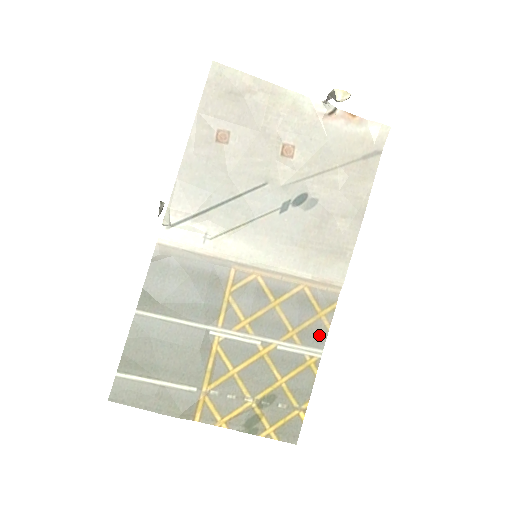
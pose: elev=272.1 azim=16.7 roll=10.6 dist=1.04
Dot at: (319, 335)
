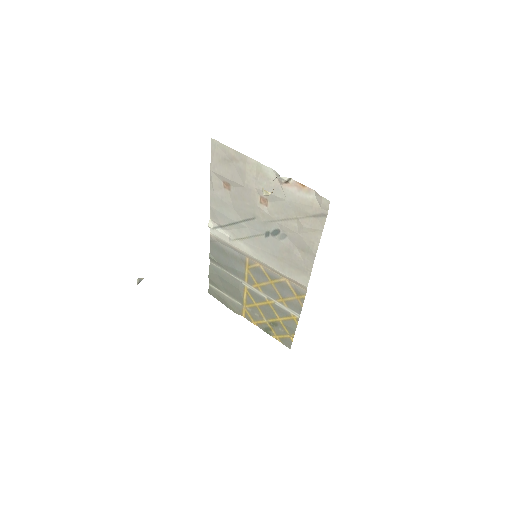
Dot at: (297, 307)
